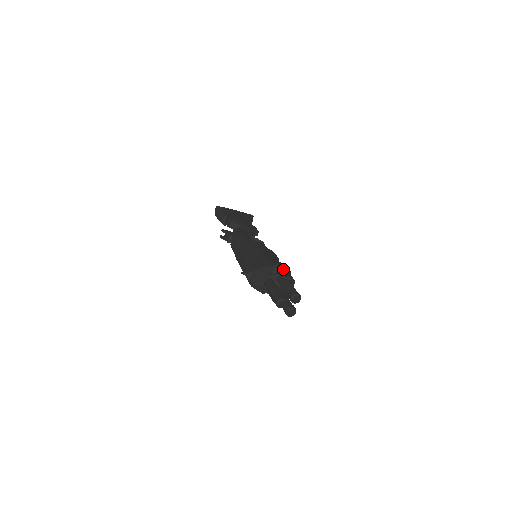
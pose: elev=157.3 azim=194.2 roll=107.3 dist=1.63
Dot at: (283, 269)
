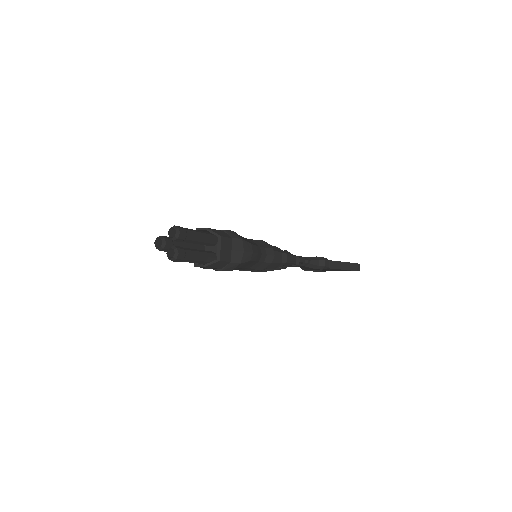
Dot at: (219, 230)
